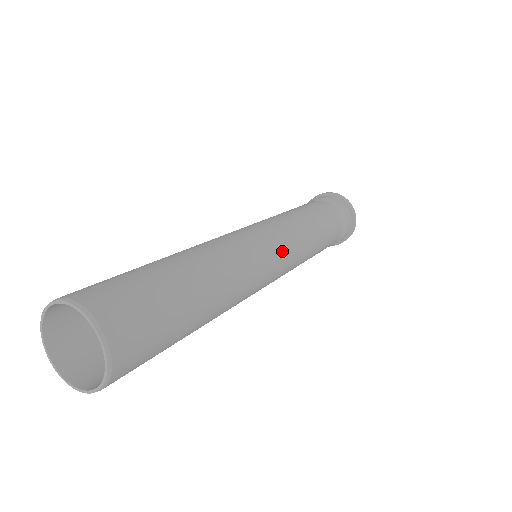
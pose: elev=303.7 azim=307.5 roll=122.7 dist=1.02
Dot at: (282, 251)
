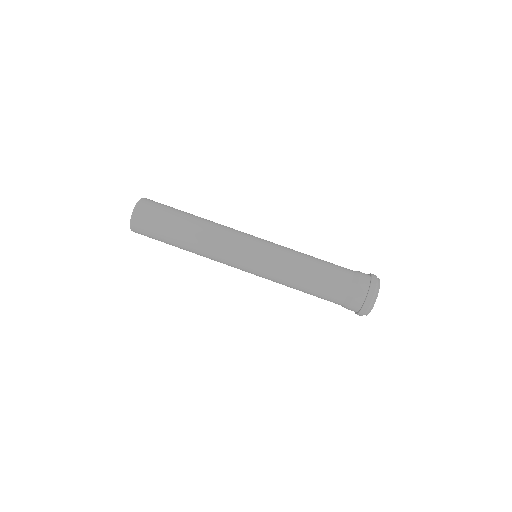
Dot at: (259, 245)
